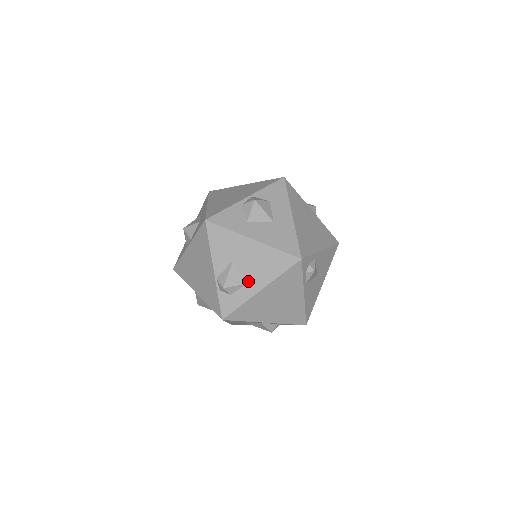
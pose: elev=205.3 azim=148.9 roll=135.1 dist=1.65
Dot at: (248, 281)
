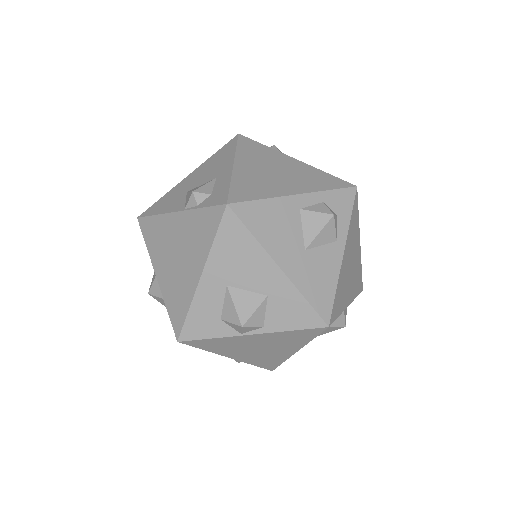
Dot at: (215, 177)
